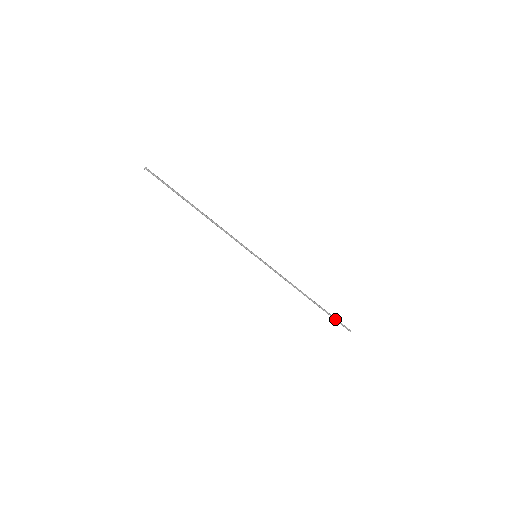
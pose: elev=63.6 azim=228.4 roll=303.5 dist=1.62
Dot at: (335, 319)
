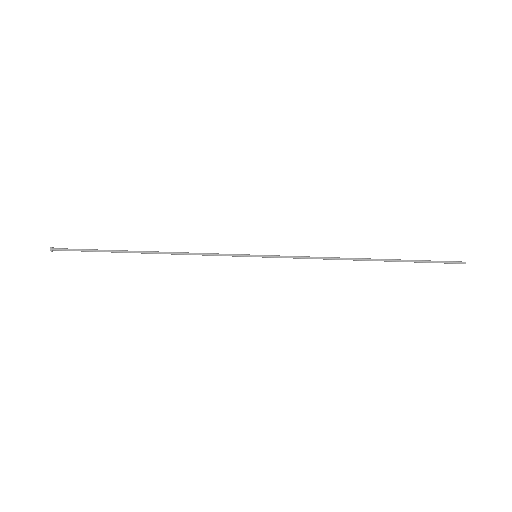
Dot at: (428, 262)
